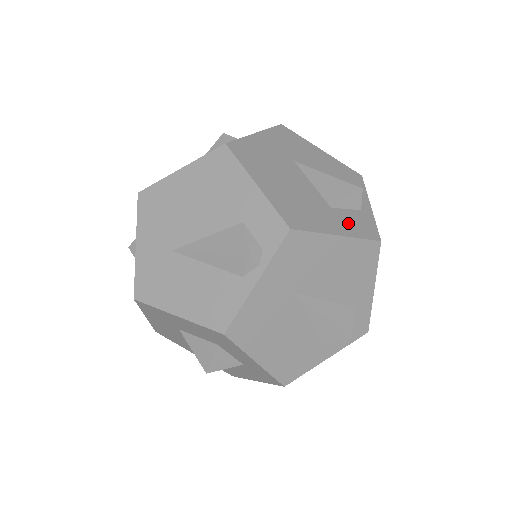
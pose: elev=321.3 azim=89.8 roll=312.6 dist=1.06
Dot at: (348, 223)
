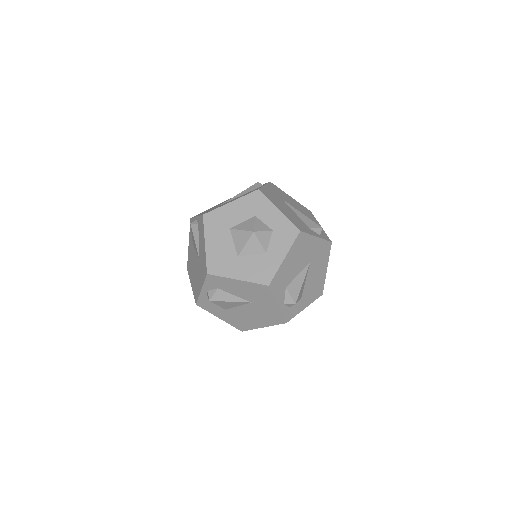
Dot at: occluded
